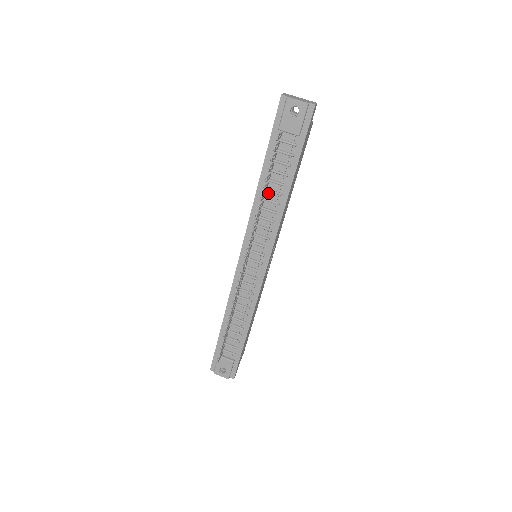
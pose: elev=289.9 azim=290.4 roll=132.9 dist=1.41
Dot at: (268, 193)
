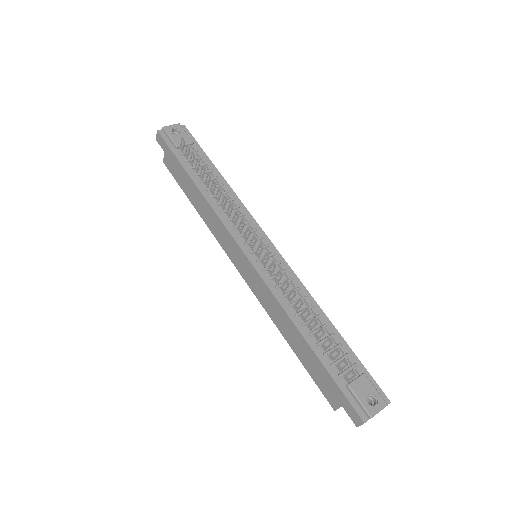
Dot at: (213, 191)
